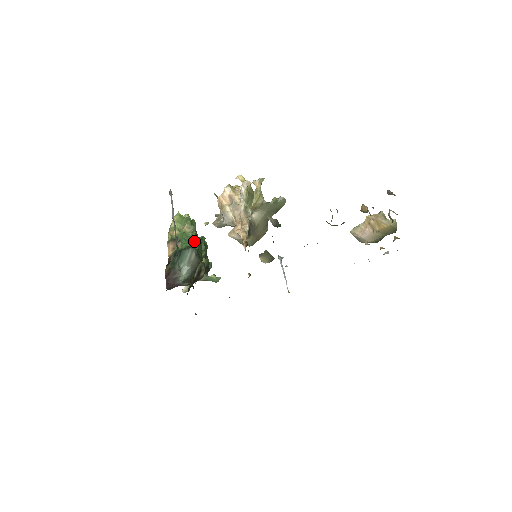
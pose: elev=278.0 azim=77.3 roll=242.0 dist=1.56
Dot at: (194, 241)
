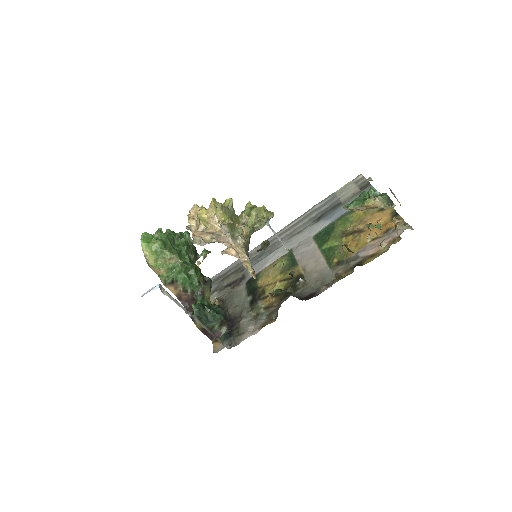
Dot at: (188, 270)
